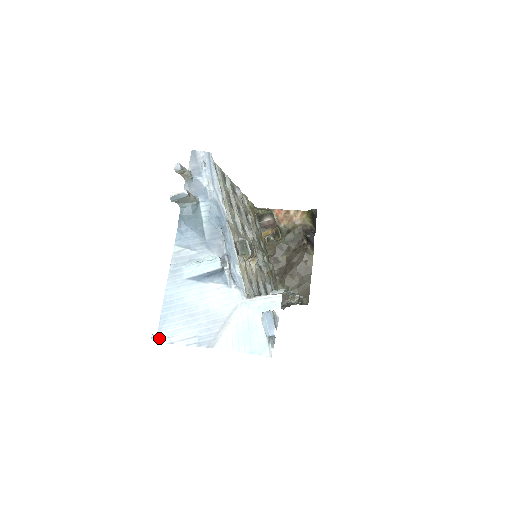
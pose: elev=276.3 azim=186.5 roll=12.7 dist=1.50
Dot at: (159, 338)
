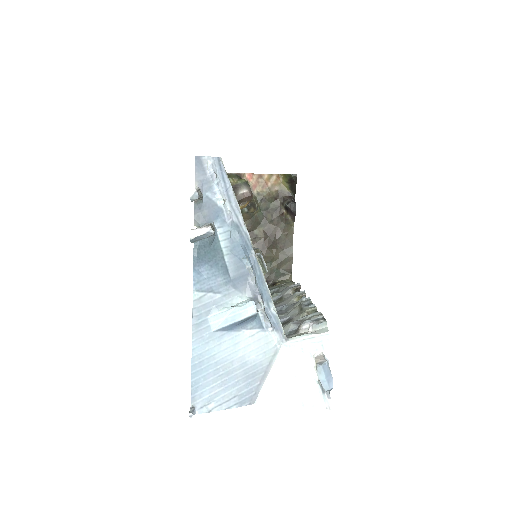
Dot at: (194, 409)
